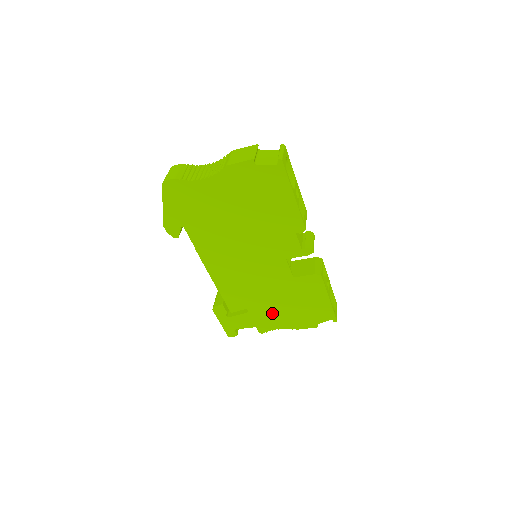
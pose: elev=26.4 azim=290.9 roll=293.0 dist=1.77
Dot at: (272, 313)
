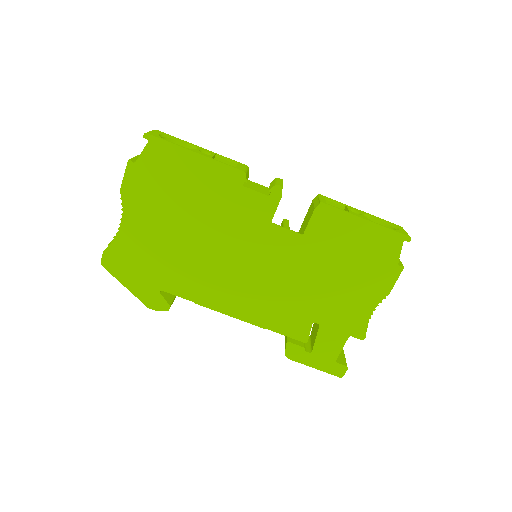
Dot at: (340, 301)
